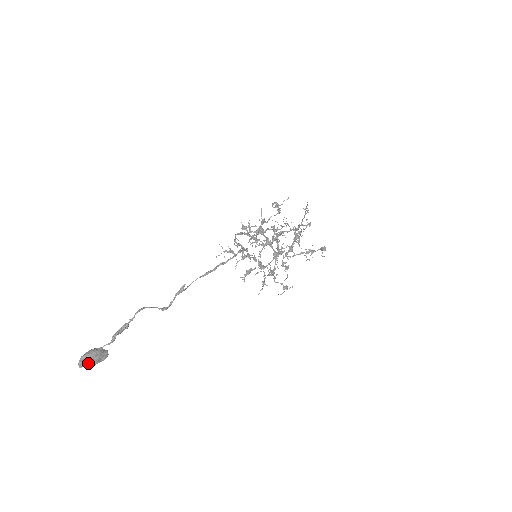
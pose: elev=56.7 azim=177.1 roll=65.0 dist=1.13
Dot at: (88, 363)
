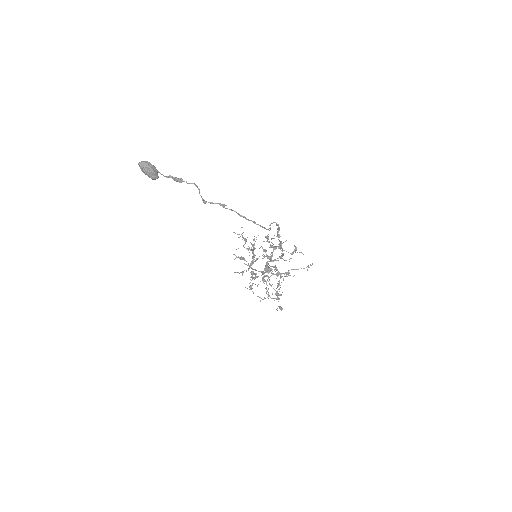
Dot at: (146, 167)
